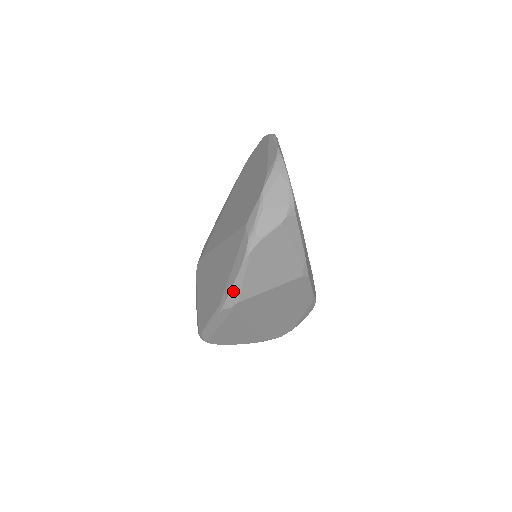
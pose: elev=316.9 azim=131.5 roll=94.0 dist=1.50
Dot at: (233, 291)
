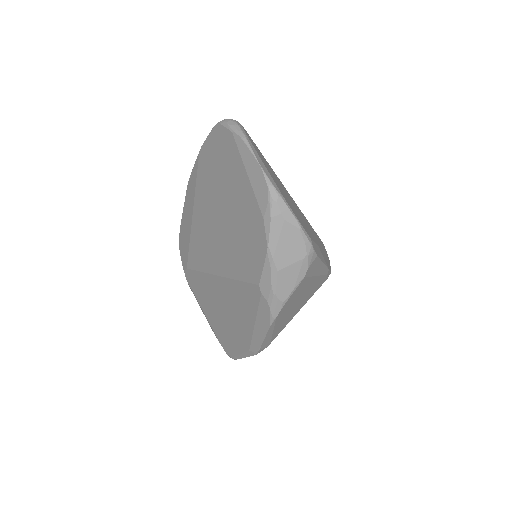
Dot at: (264, 343)
